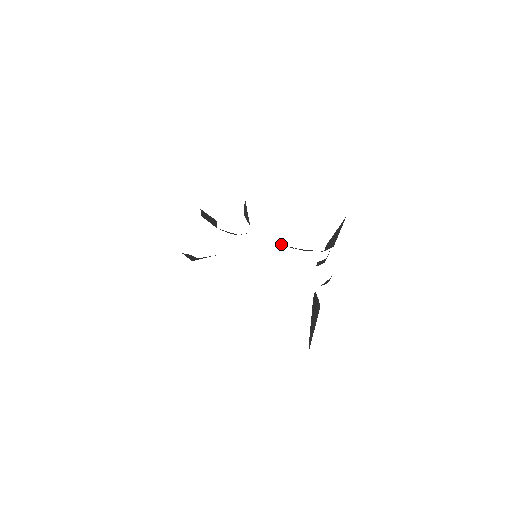
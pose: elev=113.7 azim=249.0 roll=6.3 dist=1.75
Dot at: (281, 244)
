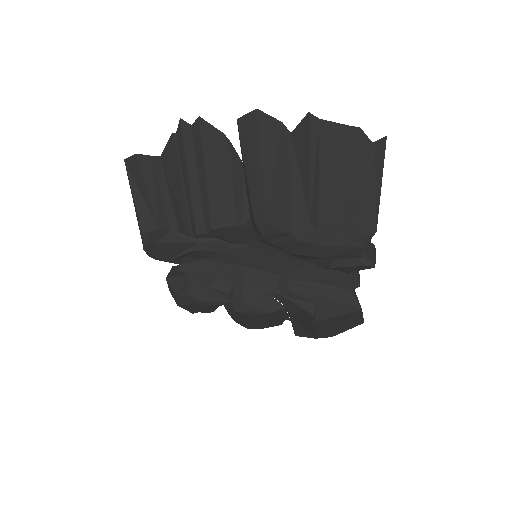
Dot at: (287, 279)
